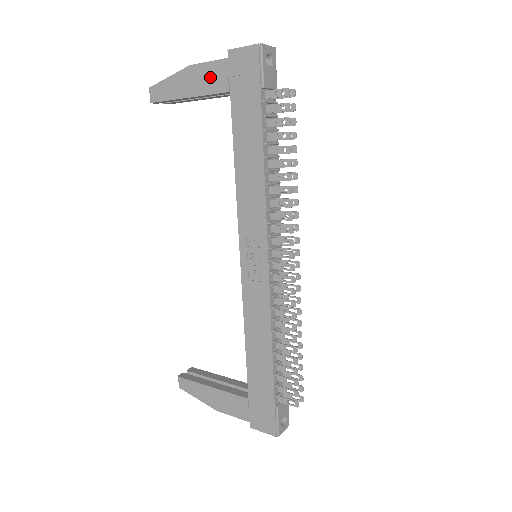
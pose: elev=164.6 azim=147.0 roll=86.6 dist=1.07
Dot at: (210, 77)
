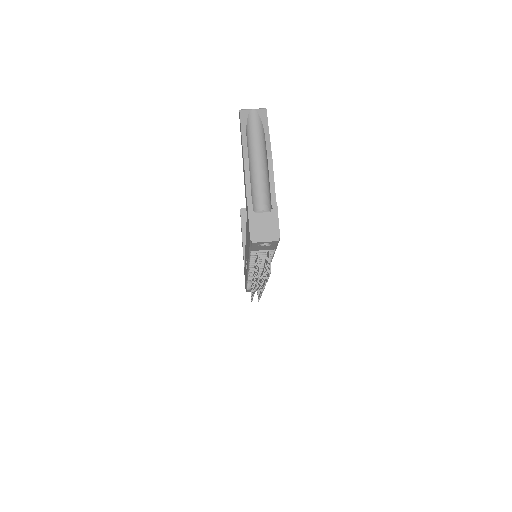
Dot at: (245, 188)
